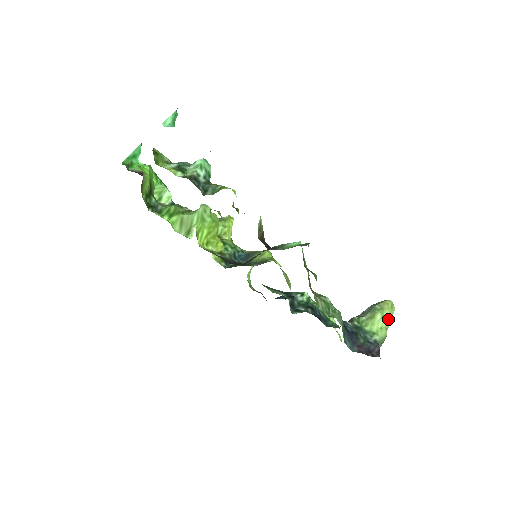
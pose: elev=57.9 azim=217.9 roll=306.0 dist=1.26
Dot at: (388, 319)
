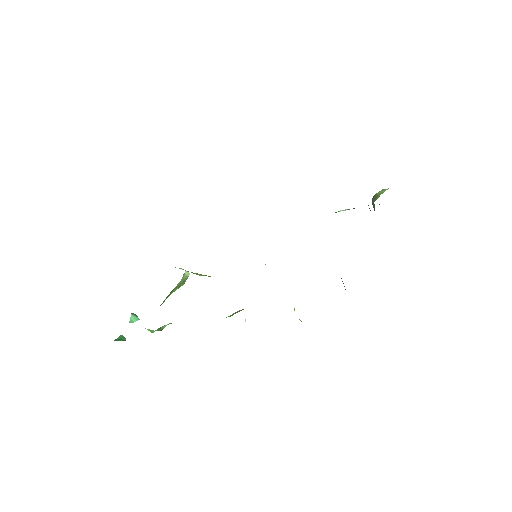
Dot at: occluded
